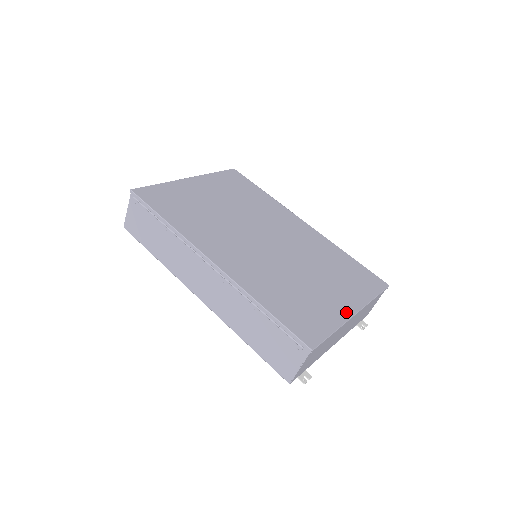
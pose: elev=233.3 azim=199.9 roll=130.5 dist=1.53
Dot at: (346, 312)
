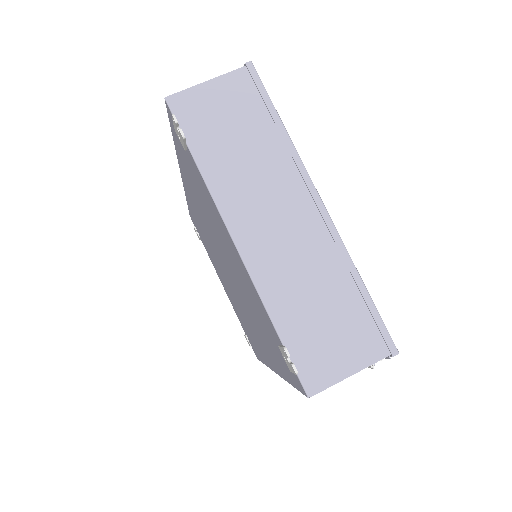
Dot at: occluded
